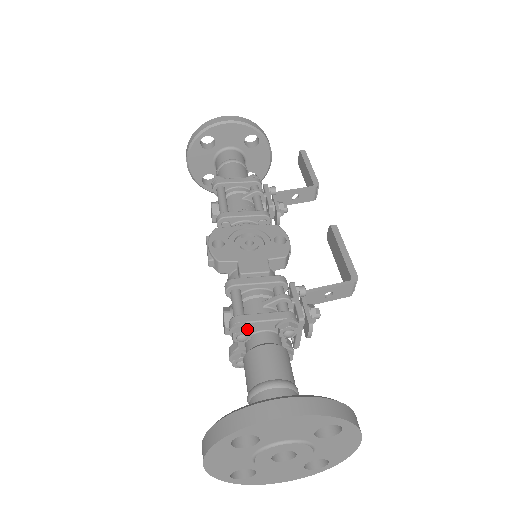
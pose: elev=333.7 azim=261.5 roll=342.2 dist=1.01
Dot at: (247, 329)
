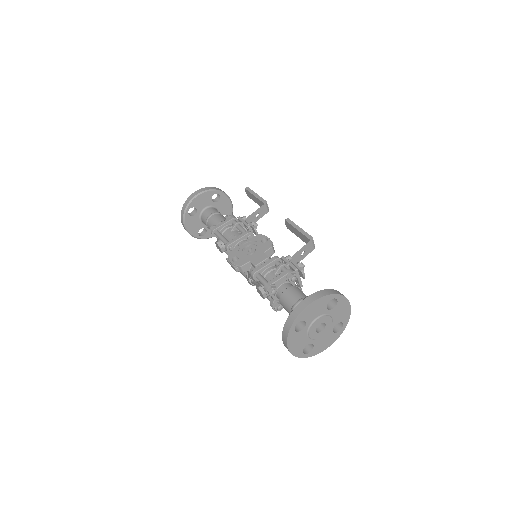
Dot at: (274, 287)
